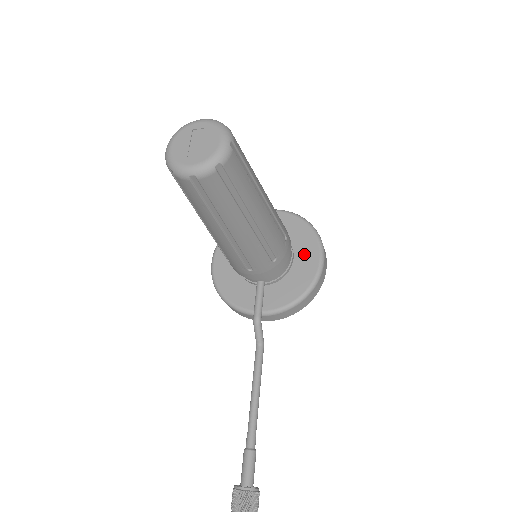
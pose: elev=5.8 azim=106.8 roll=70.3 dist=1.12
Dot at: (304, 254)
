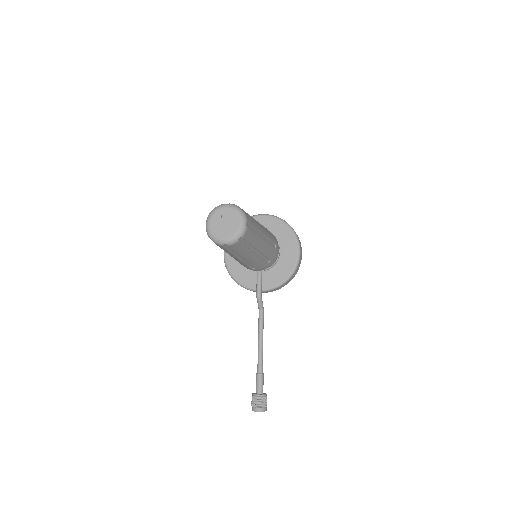
Dot at: (287, 249)
